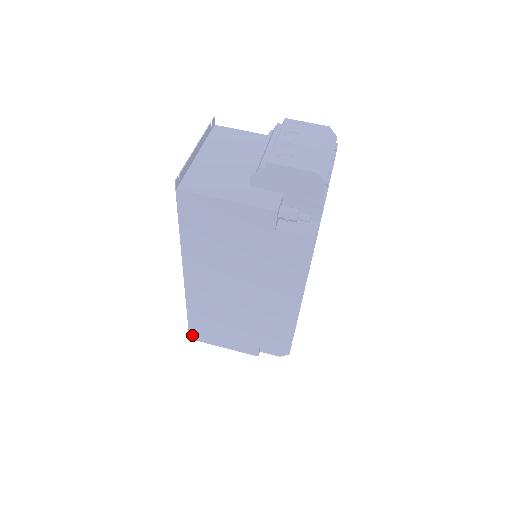
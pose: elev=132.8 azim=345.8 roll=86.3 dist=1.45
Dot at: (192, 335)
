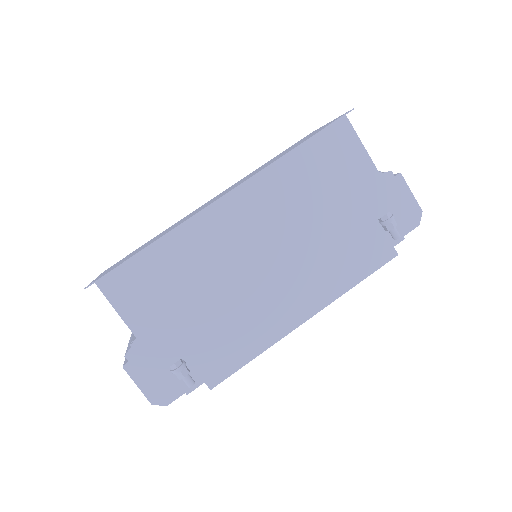
Dot at: (109, 278)
